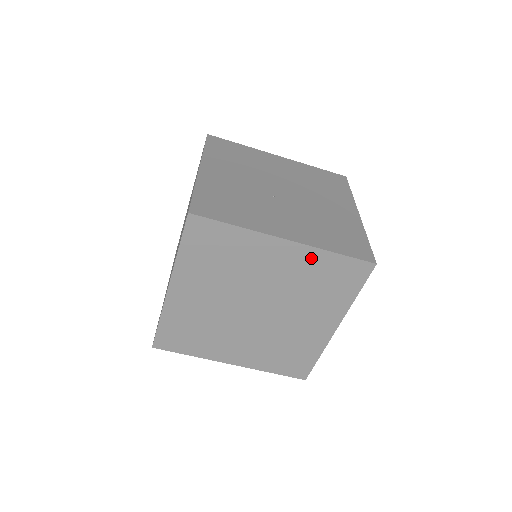
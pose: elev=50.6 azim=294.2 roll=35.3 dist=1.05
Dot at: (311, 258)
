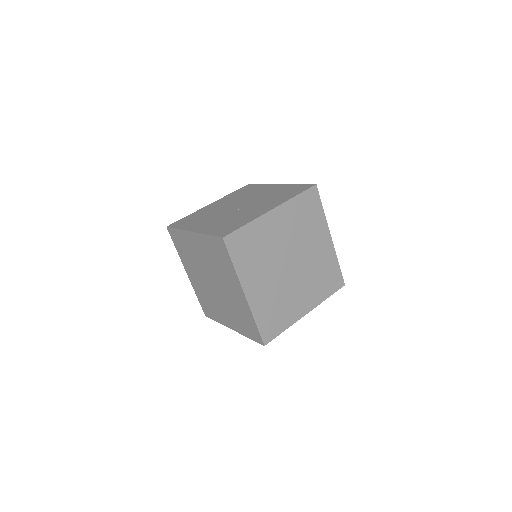
Dot at: (290, 209)
